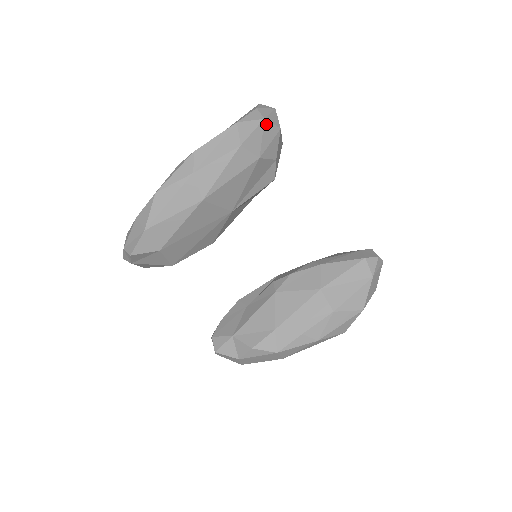
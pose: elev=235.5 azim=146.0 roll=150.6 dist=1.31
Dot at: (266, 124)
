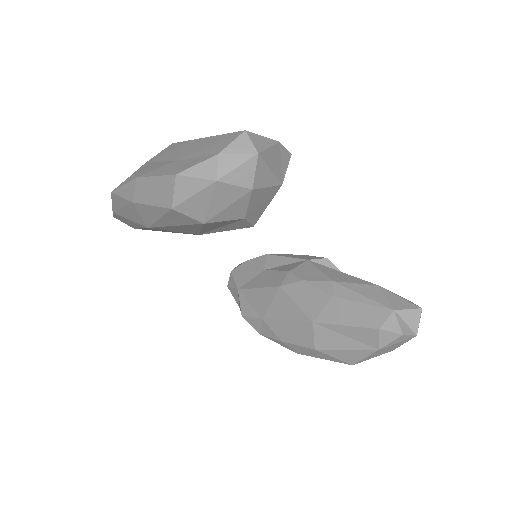
Dot at: (220, 186)
